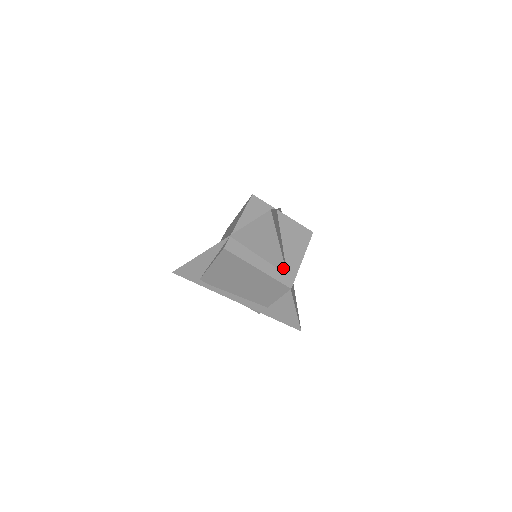
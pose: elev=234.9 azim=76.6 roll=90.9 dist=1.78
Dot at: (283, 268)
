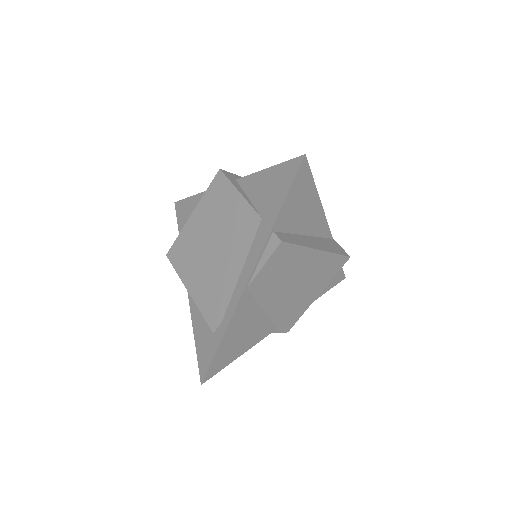
Dot at: occluded
